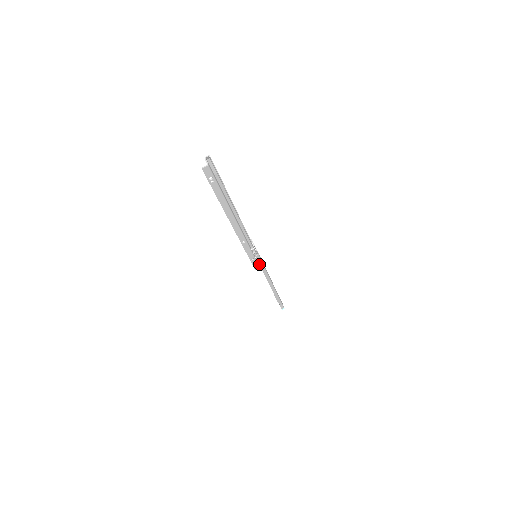
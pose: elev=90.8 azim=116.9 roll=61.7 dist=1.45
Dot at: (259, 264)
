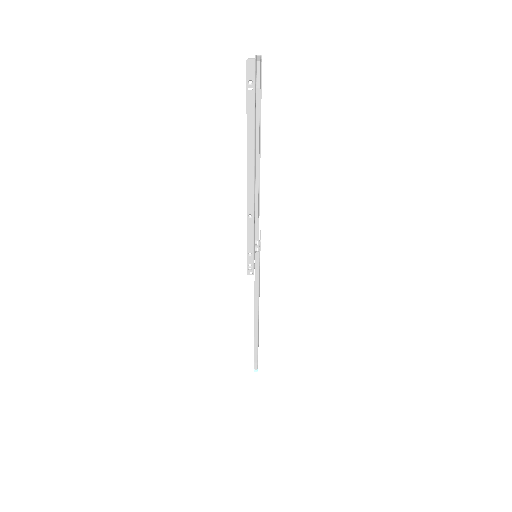
Dot at: occluded
